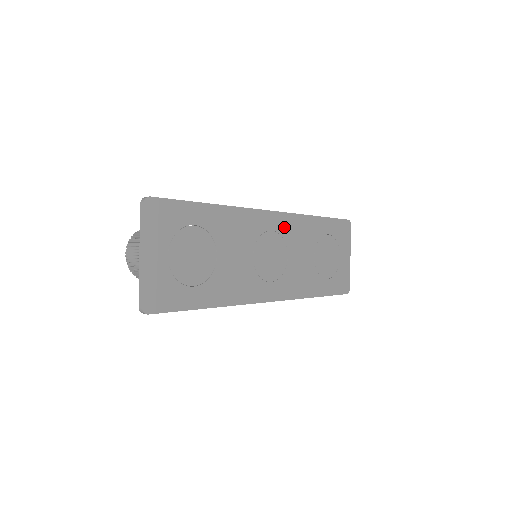
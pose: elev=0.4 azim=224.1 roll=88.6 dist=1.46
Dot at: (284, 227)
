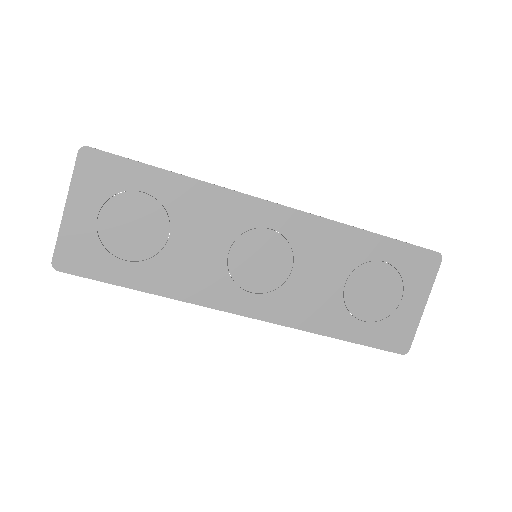
Dot at: (296, 230)
